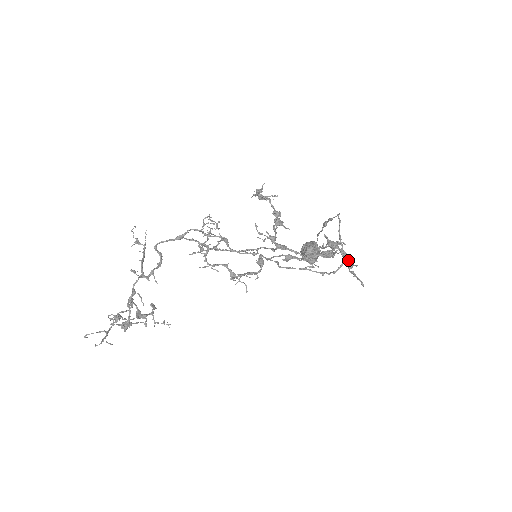
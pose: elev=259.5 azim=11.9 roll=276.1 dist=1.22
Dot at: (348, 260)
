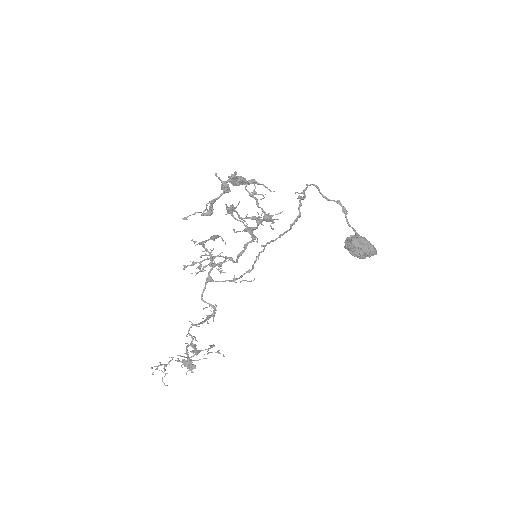
Dot at: occluded
